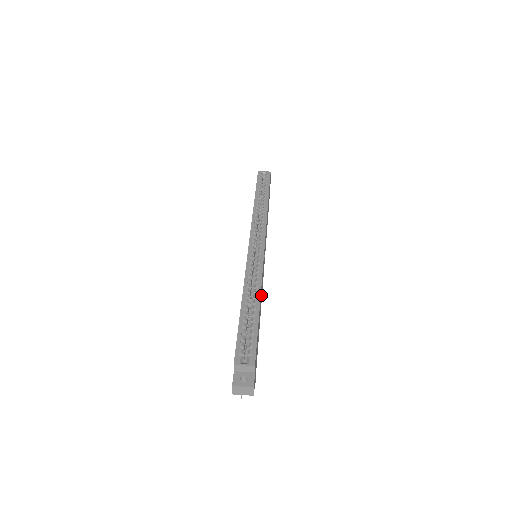
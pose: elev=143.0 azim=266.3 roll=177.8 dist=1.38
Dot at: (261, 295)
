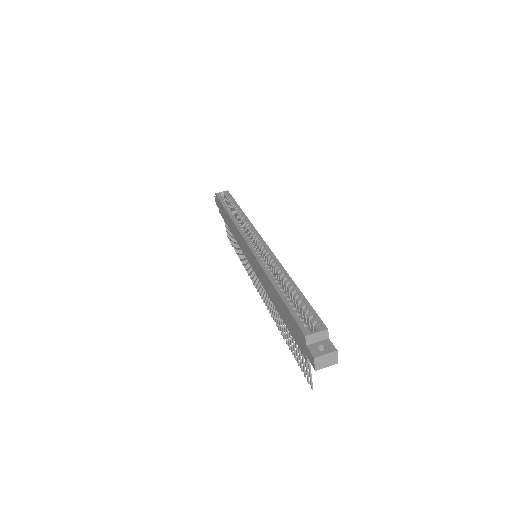
Dot at: occluded
